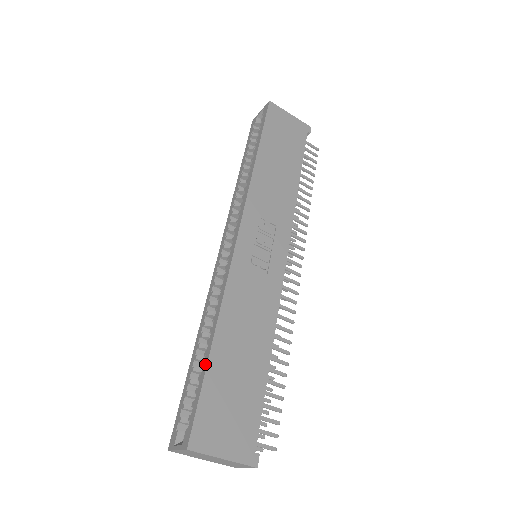
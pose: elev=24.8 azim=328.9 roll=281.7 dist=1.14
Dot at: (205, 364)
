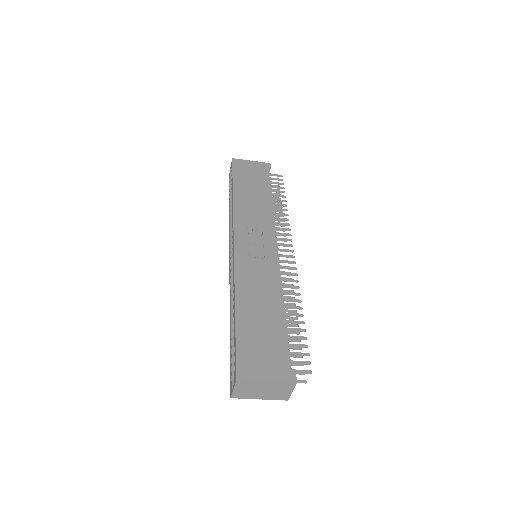
Dot at: (234, 327)
